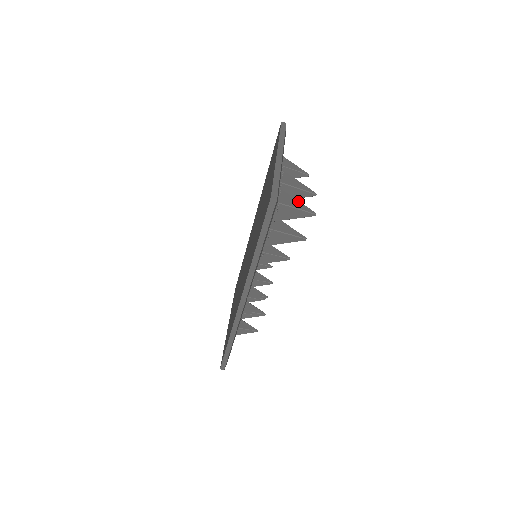
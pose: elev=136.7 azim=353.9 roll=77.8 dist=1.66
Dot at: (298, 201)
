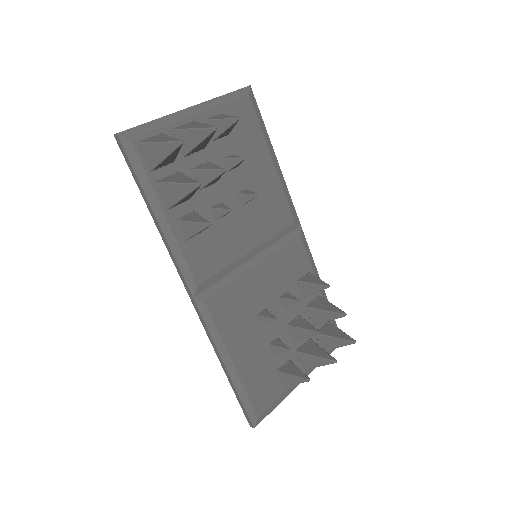
Dot at: (170, 137)
